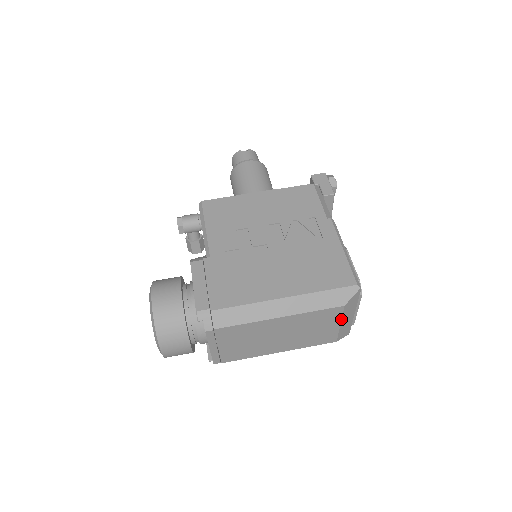
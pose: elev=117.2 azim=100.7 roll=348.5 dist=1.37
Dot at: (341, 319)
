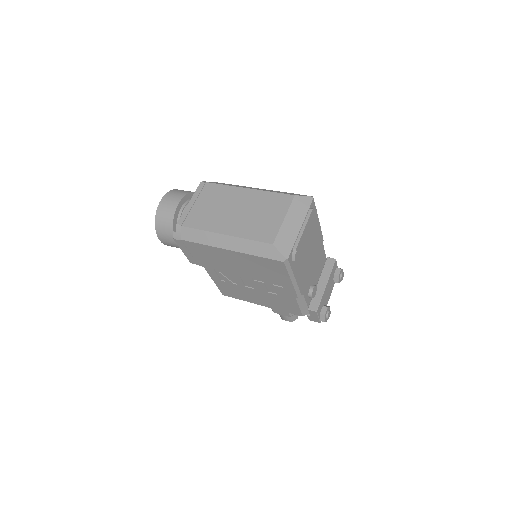
Dot at: (287, 212)
